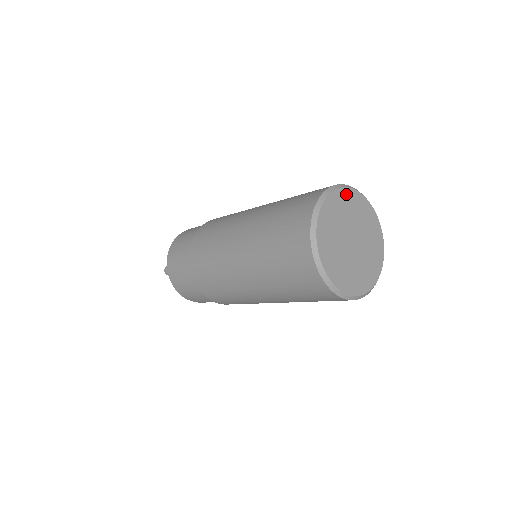
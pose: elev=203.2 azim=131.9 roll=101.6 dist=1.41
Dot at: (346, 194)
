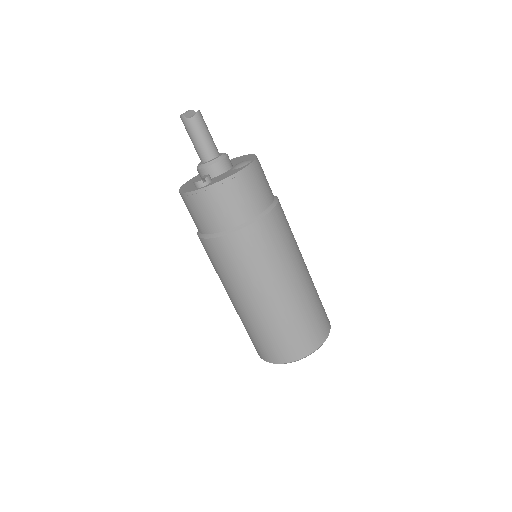
Dot at: occluded
